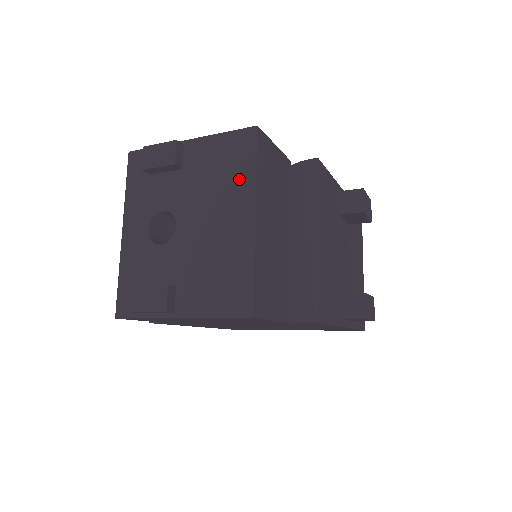
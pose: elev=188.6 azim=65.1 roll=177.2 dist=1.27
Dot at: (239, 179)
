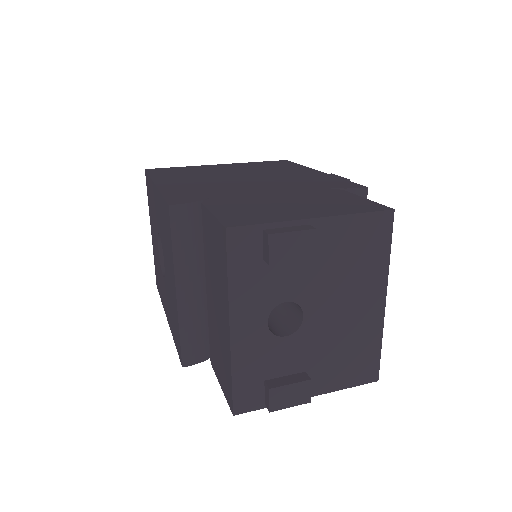
Dot at: (373, 266)
